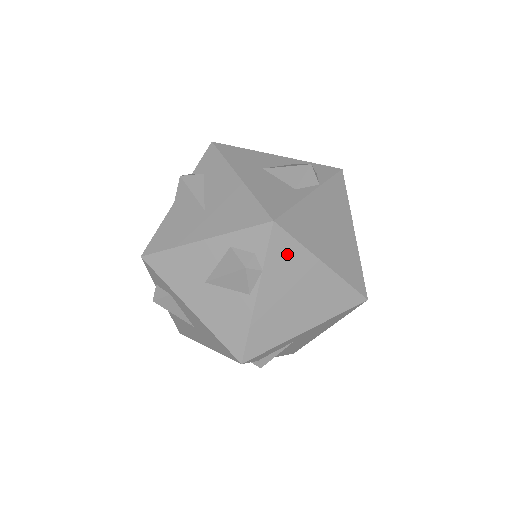
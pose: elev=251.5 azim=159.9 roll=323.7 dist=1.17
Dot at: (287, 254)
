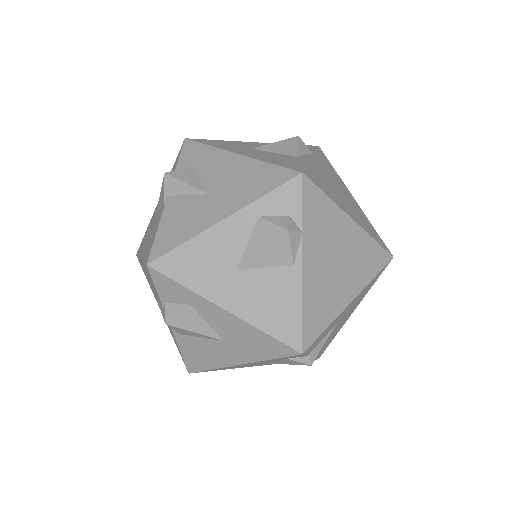
Dot at: (320, 211)
